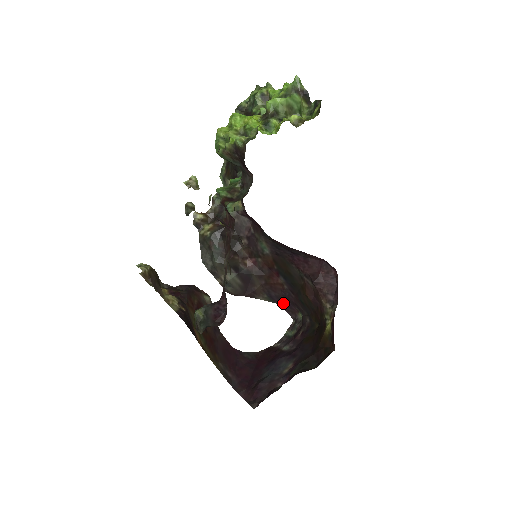
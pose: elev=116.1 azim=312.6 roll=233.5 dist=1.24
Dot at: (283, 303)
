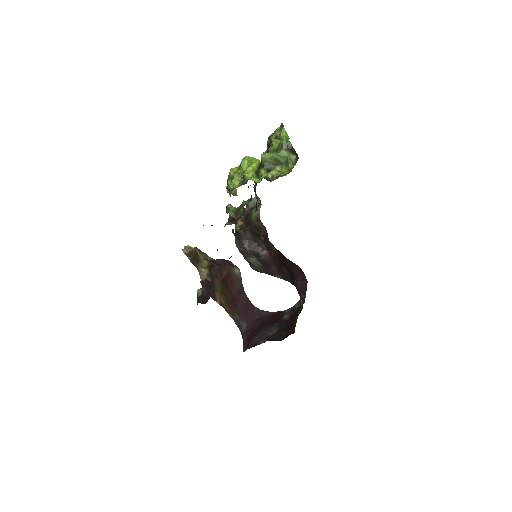
Dot at: (293, 284)
